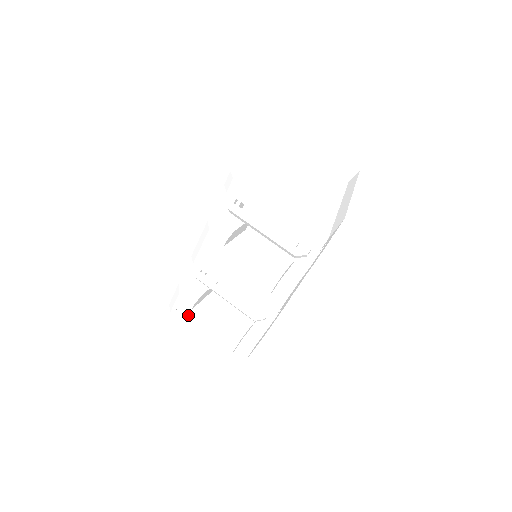
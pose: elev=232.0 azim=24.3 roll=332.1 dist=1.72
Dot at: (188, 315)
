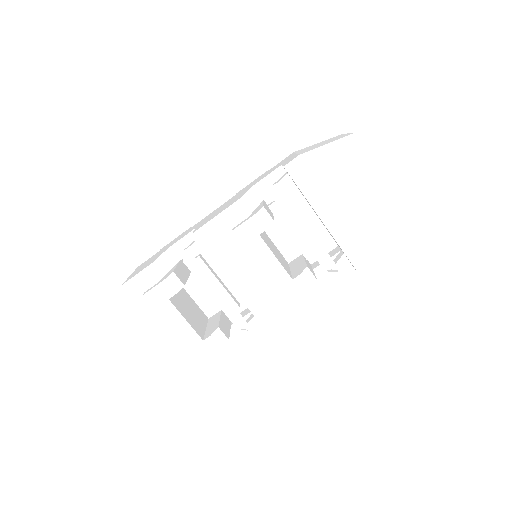
Dot at: (159, 305)
